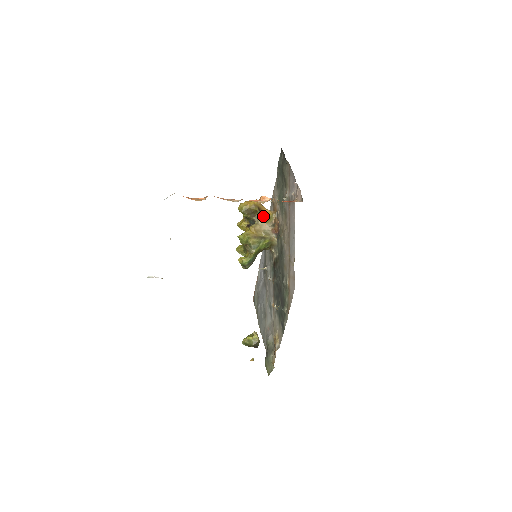
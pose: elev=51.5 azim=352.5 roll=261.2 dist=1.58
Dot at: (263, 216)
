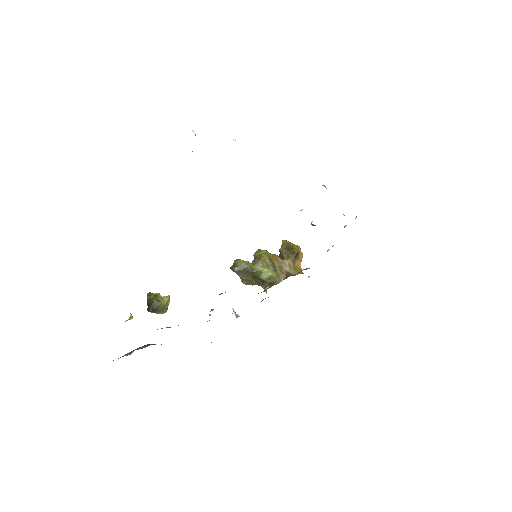
Dot at: (294, 261)
